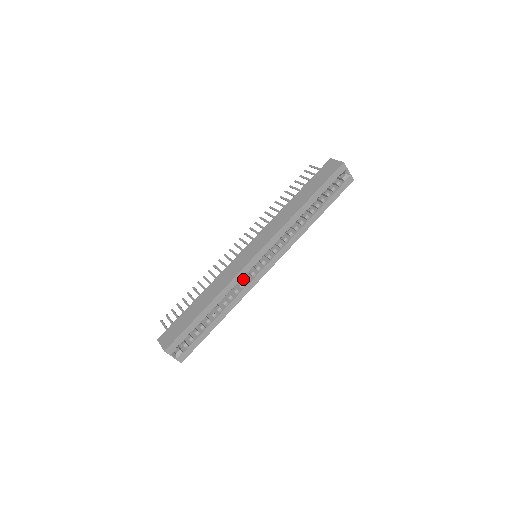
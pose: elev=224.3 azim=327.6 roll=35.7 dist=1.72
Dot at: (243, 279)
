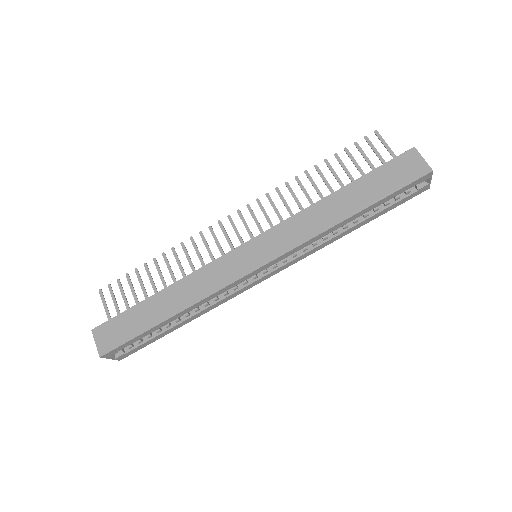
Dot at: occluded
